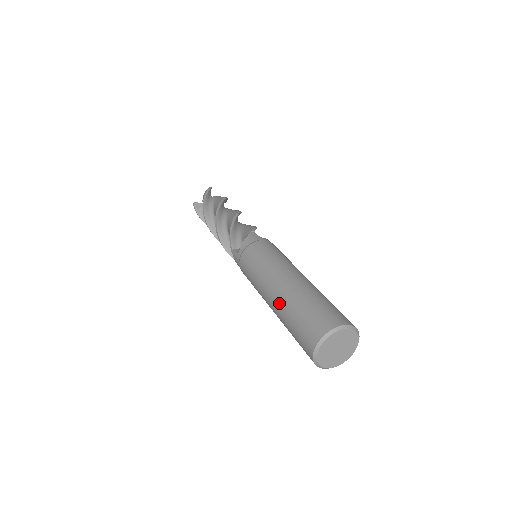
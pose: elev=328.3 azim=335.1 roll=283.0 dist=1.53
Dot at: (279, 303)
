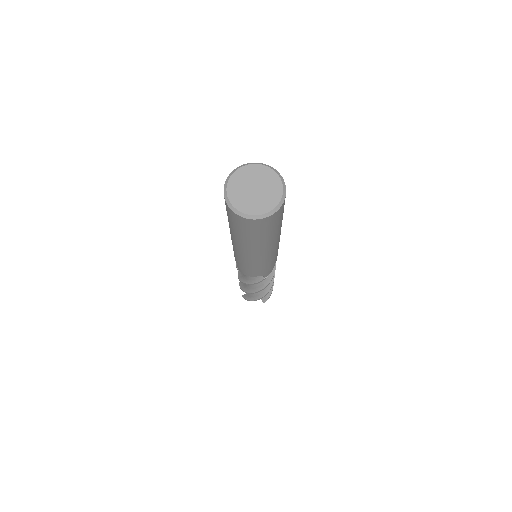
Dot at: occluded
